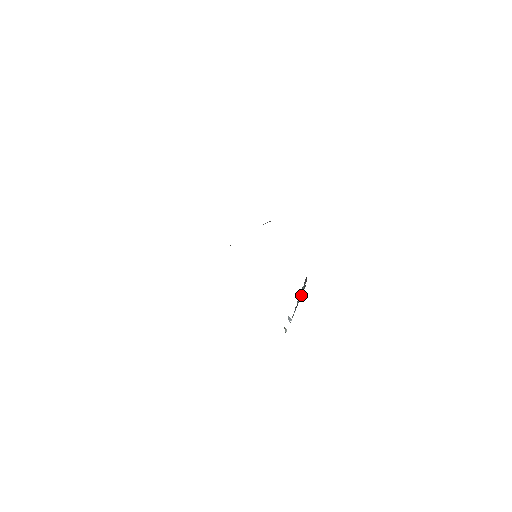
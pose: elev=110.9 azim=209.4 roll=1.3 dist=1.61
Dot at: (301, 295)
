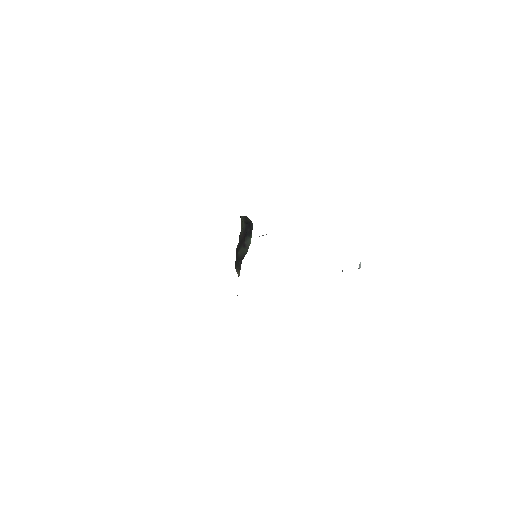
Dot at: occluded
